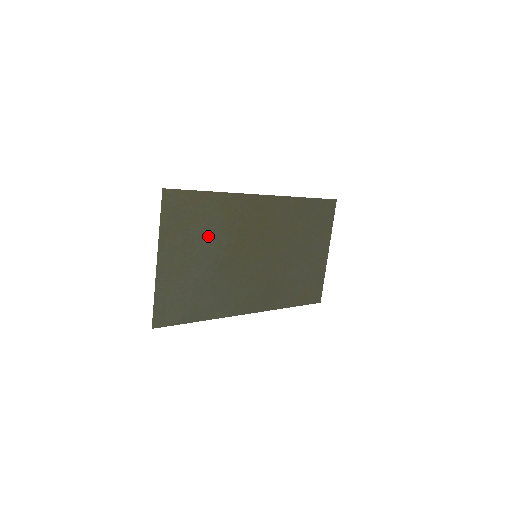
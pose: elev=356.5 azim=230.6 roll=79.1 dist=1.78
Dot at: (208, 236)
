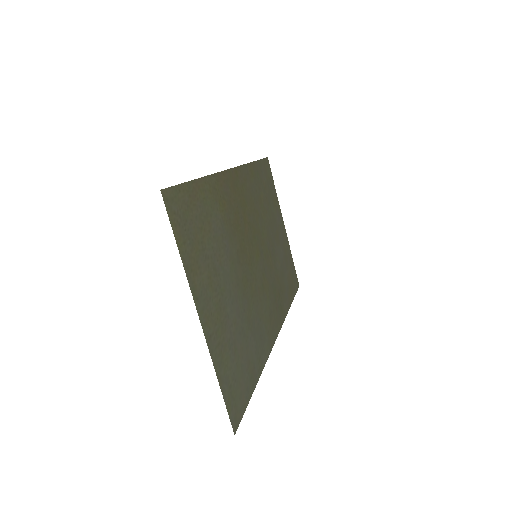
Dot at: (220, 250)
